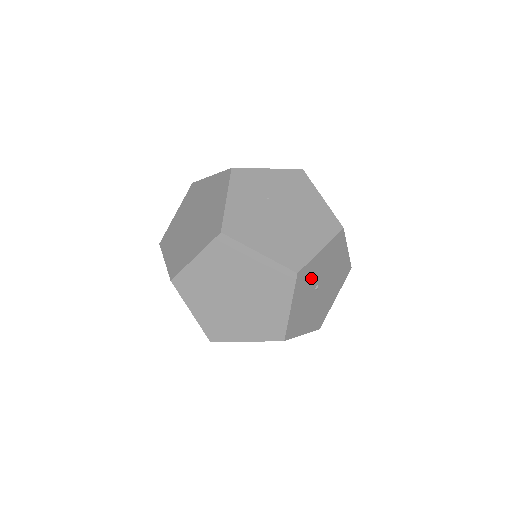
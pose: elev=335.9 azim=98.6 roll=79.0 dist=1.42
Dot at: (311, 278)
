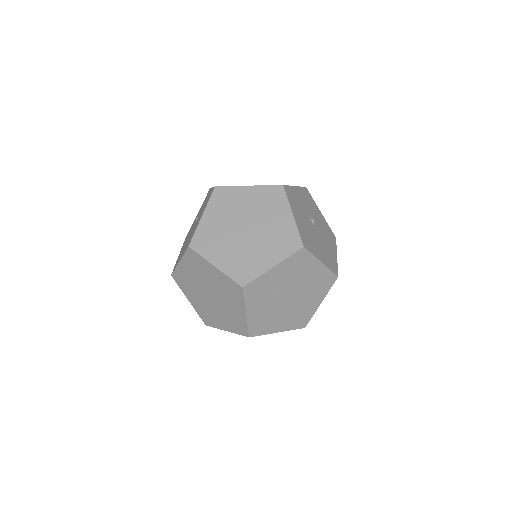
Dot at: occluded
